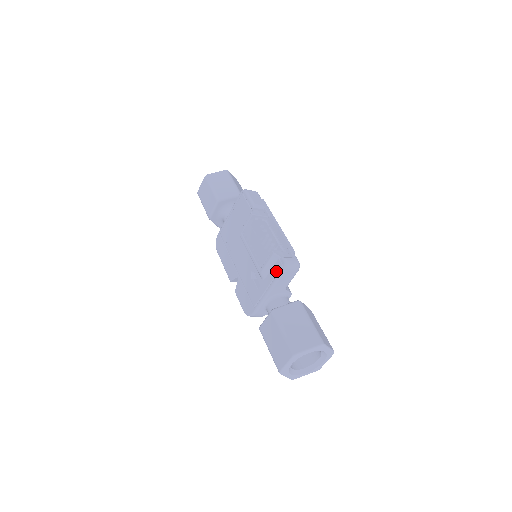
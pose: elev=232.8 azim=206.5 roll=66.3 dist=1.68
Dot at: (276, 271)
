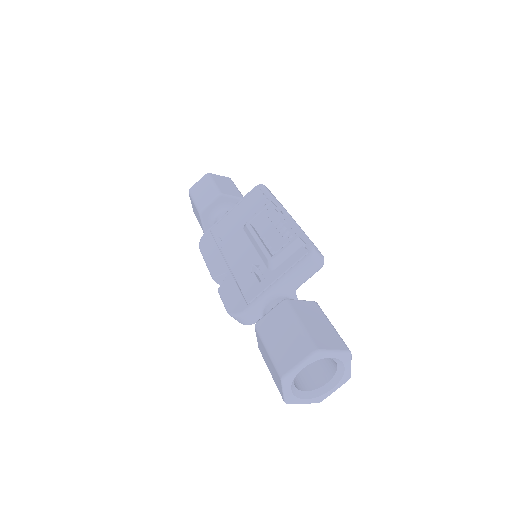
Dot at: (296, 259)
